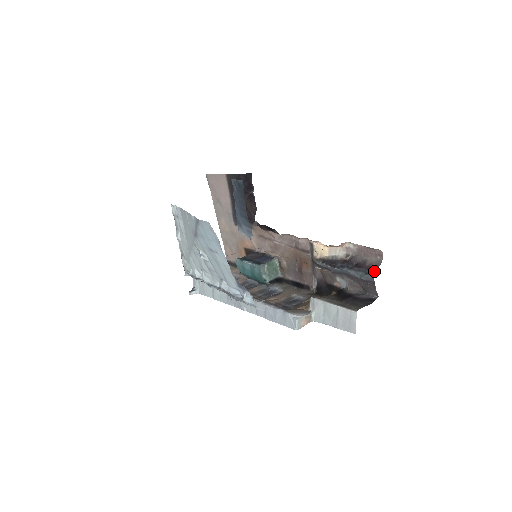
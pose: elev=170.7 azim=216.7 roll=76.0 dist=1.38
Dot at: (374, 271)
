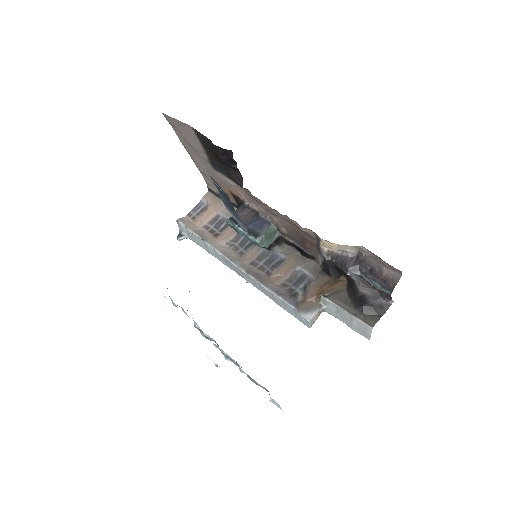
Dot at: (391, 288)
